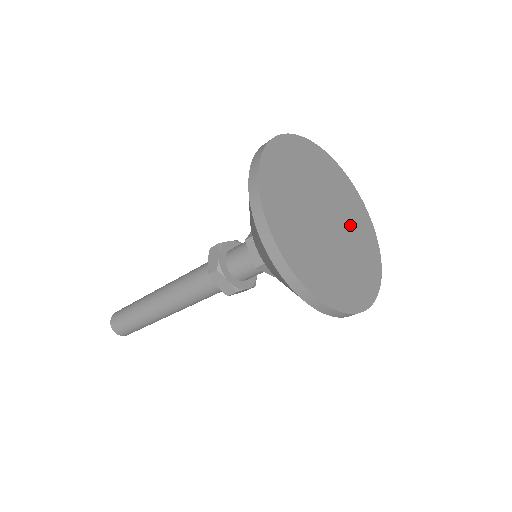
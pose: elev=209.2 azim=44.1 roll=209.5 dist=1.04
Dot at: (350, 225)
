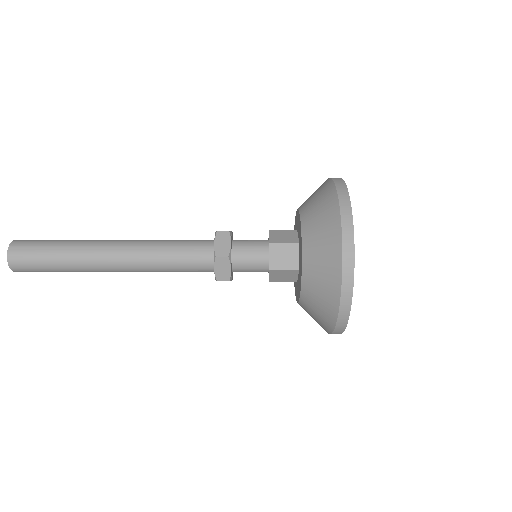
Dot at: occluded
